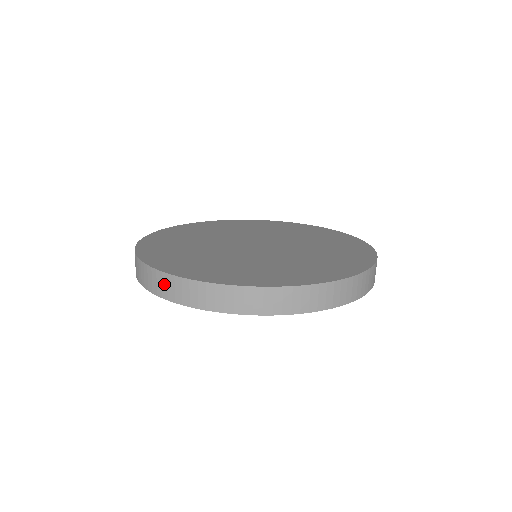
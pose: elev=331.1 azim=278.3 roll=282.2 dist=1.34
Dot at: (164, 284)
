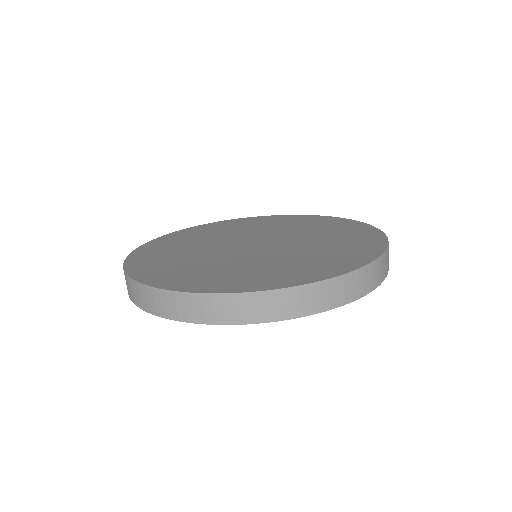
Dot at: (145, 296)
